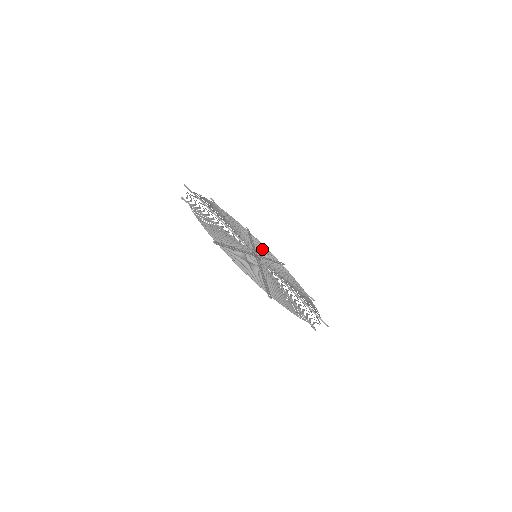
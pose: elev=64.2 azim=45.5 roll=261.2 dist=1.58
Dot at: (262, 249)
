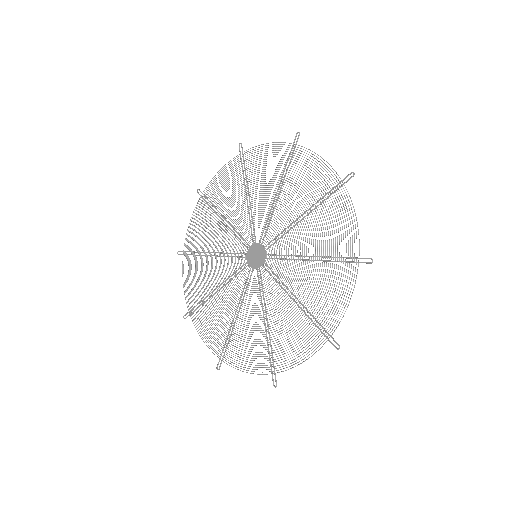
Dot at: occluded
